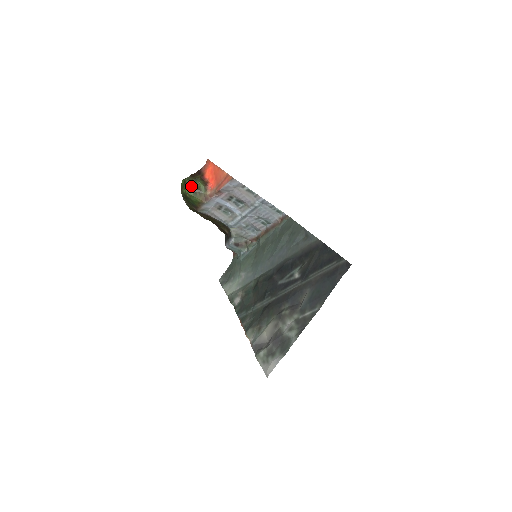
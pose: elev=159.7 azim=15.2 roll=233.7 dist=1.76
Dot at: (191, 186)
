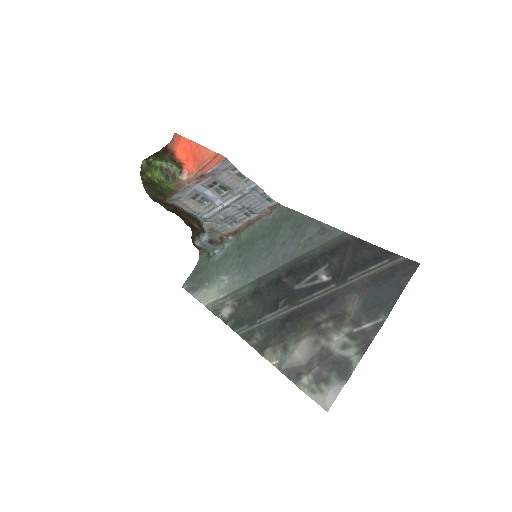
Dot at: (161, 169)
